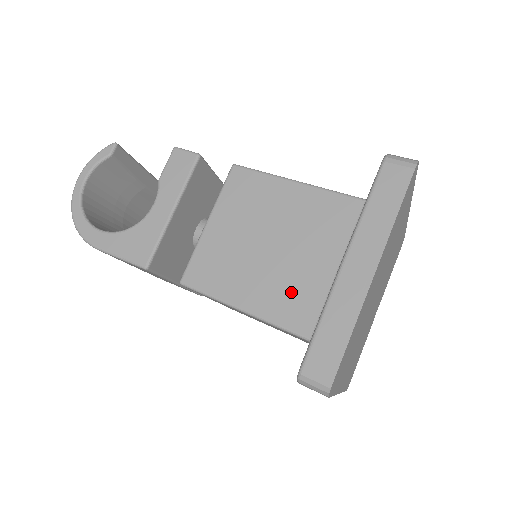
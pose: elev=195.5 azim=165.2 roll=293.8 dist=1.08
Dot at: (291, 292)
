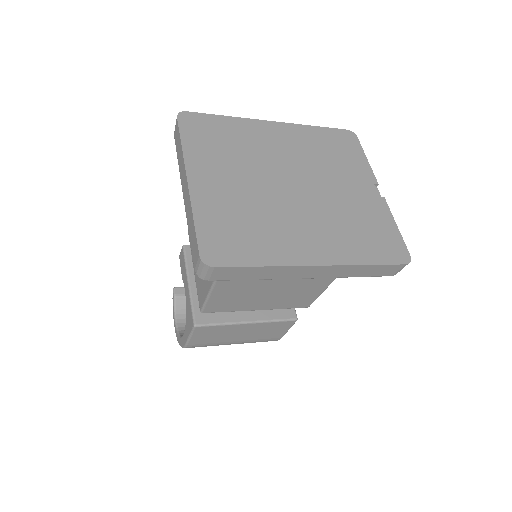
Dot at: occluded
